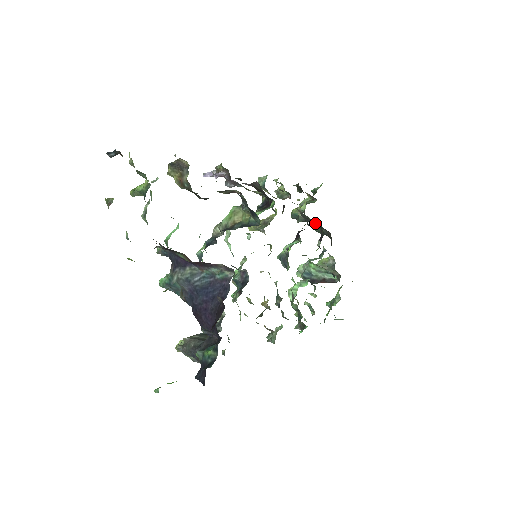
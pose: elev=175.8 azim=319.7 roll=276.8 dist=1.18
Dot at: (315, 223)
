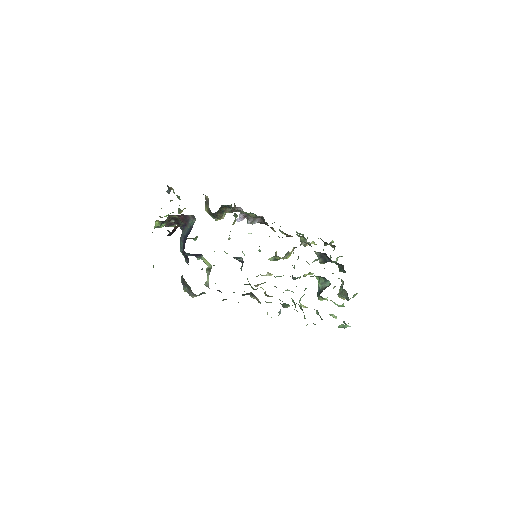
Dot at: occluded
